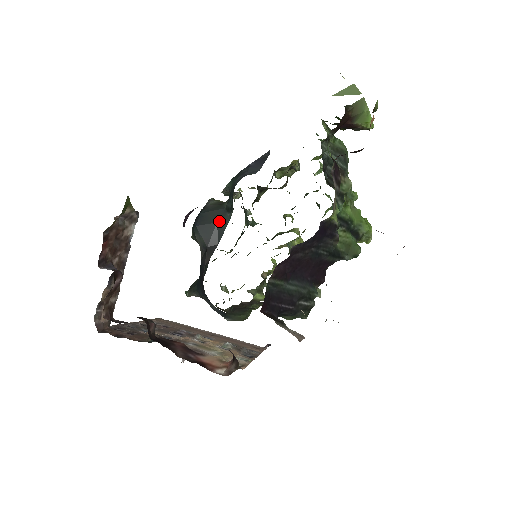
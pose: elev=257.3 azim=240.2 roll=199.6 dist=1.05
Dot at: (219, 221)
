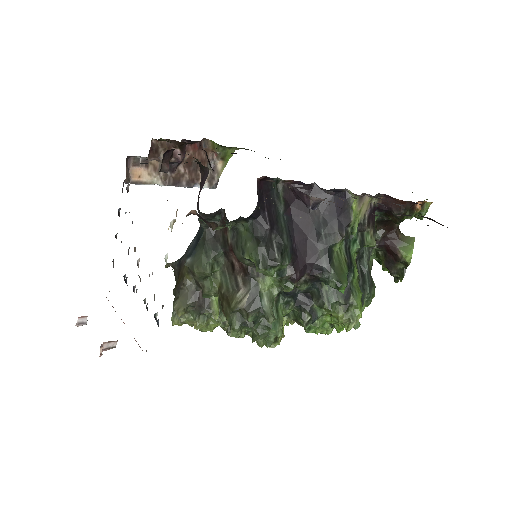
Dot at: occluded
